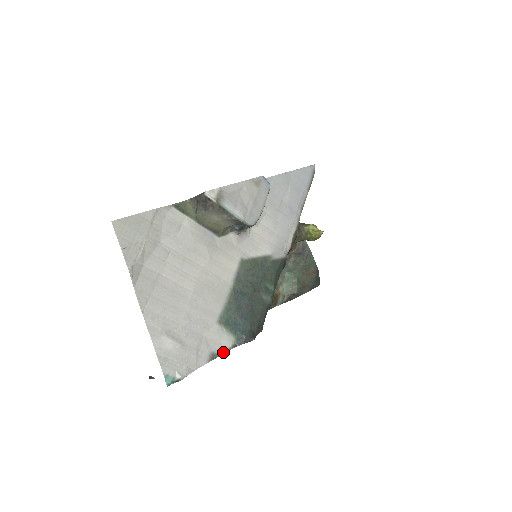
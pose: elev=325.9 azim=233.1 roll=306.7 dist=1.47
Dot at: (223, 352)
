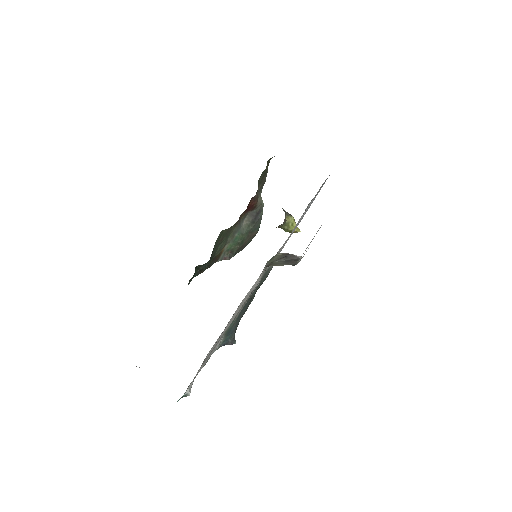
Dot at: occluded
